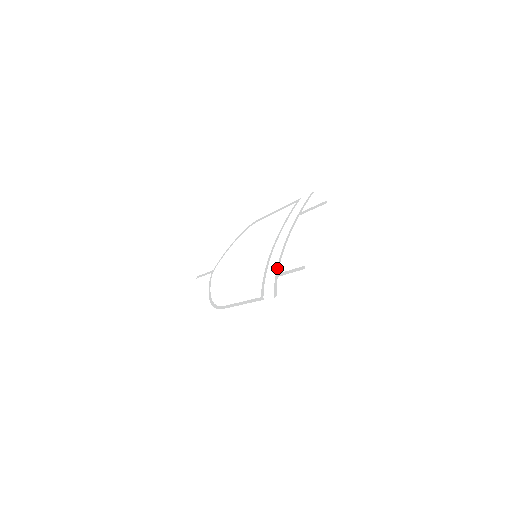
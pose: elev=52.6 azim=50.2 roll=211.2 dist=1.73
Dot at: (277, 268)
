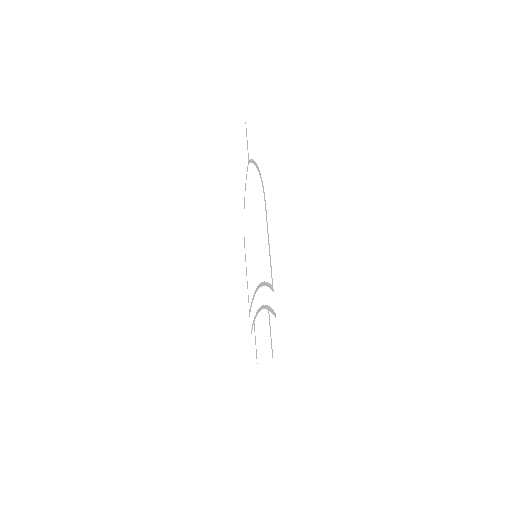
Dot at: (255, 316)
